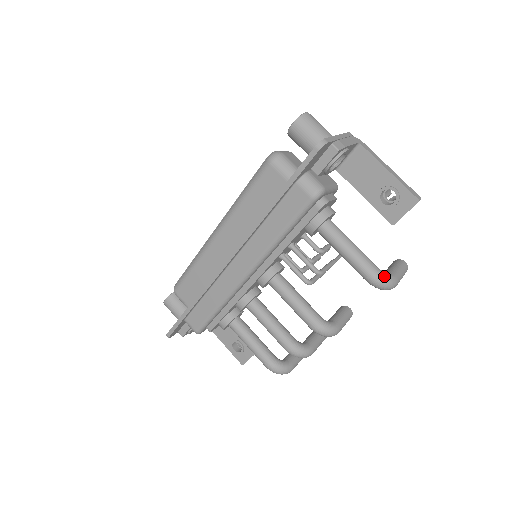
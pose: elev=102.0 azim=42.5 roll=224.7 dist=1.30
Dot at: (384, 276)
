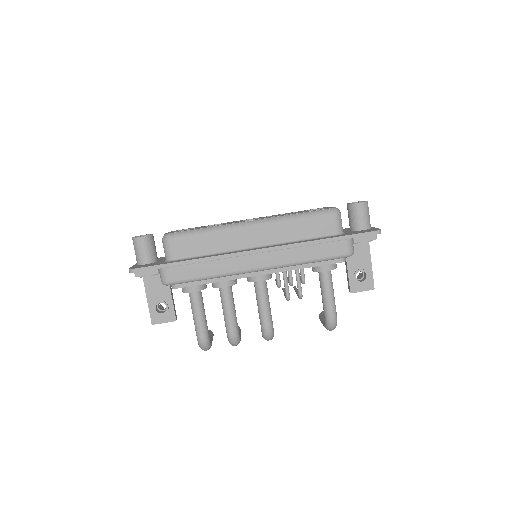
Dot at: occluded
